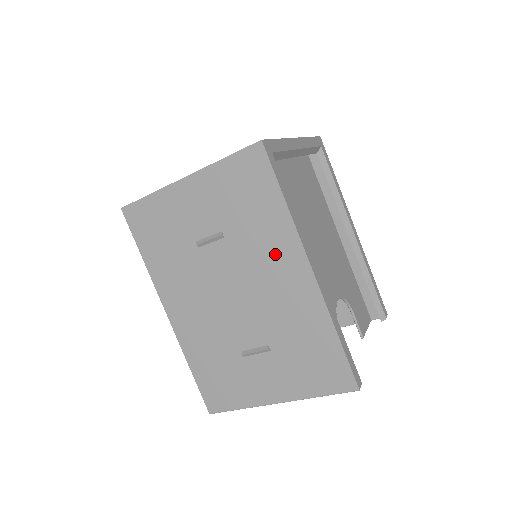
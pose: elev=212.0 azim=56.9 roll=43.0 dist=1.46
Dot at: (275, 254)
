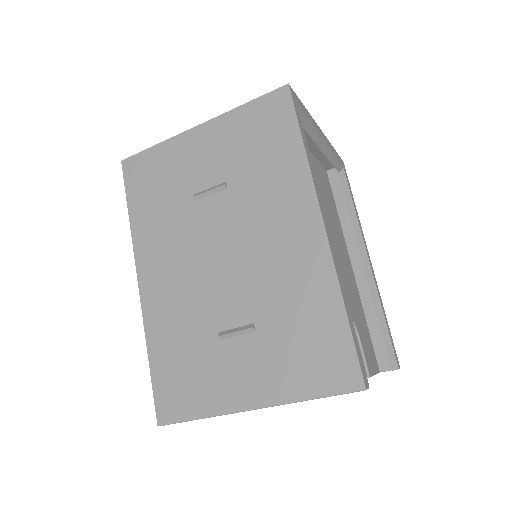
Dot at: (282, 206)
